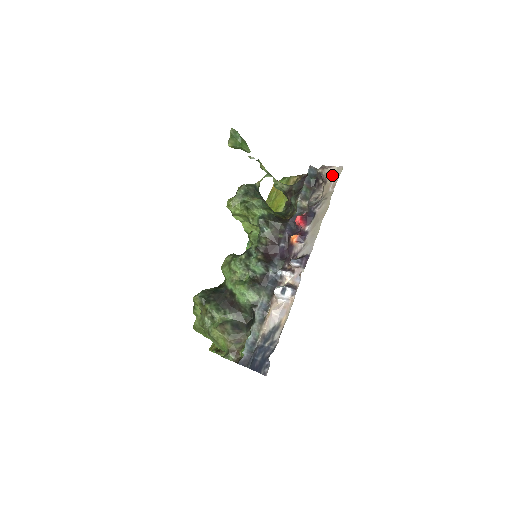
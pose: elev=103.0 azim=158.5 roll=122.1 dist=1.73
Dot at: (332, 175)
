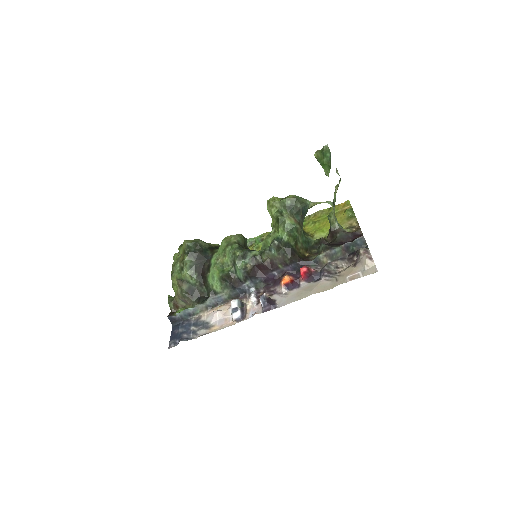
Dot at: (363, 267)
